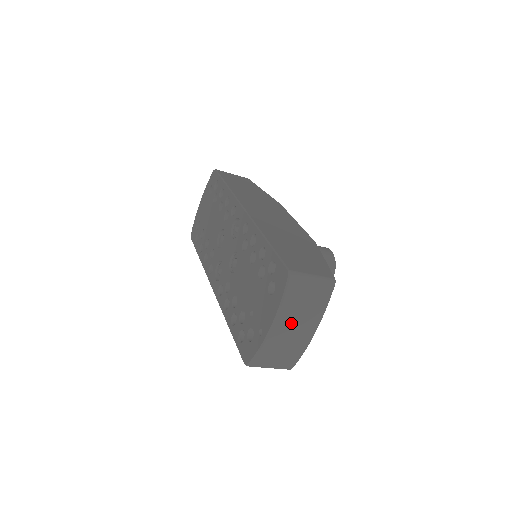
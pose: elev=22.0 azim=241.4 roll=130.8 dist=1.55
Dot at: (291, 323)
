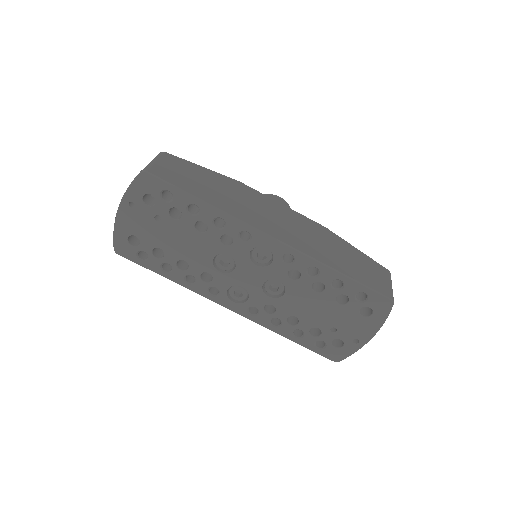
Dot at: occluded
